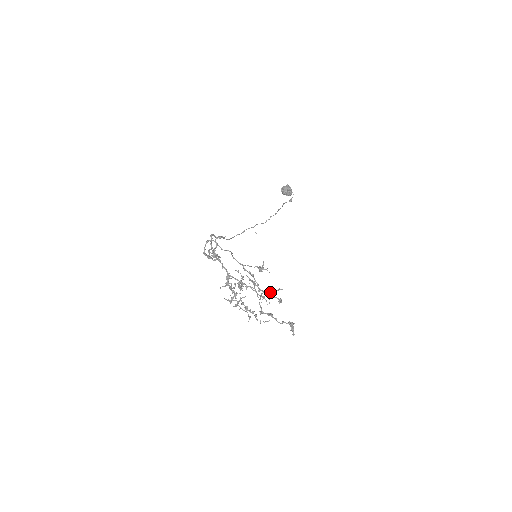
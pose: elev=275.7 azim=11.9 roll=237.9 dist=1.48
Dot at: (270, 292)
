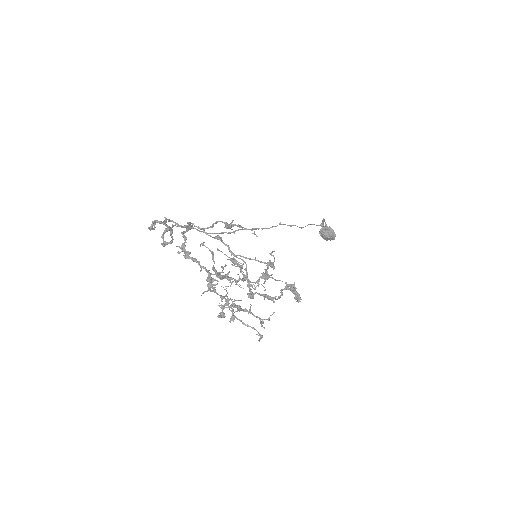
Dot at: (267, 274)
